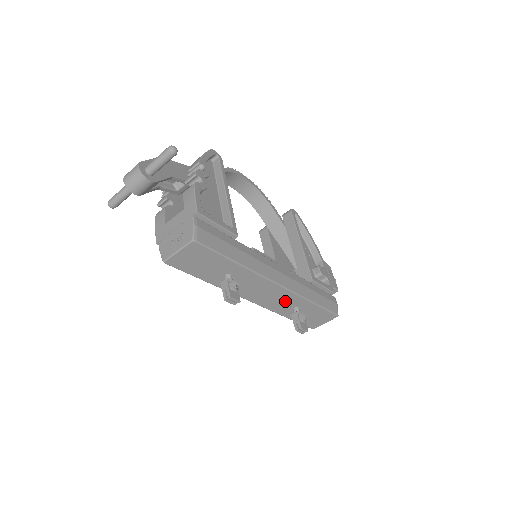
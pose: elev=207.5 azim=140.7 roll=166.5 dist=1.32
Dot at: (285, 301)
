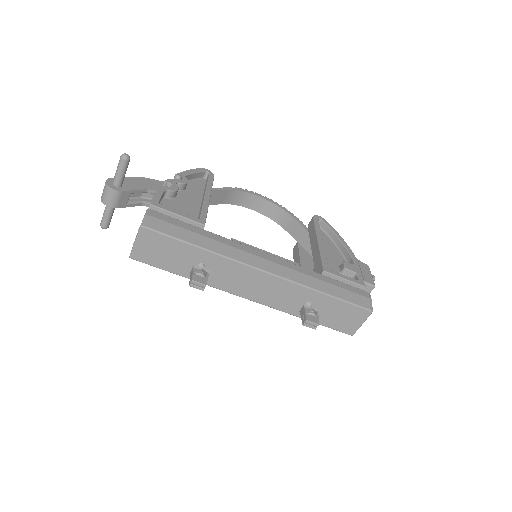
Dot at: (287, 294)
